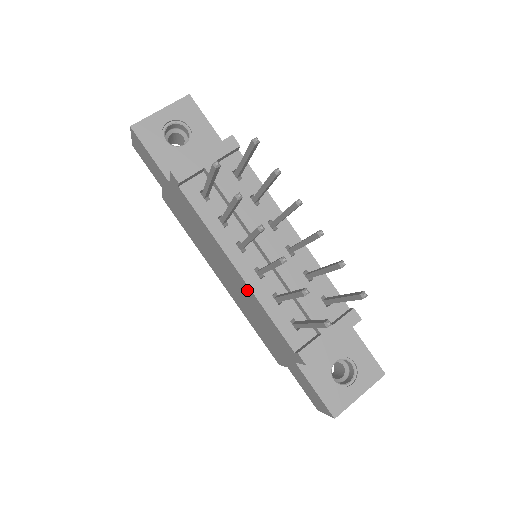
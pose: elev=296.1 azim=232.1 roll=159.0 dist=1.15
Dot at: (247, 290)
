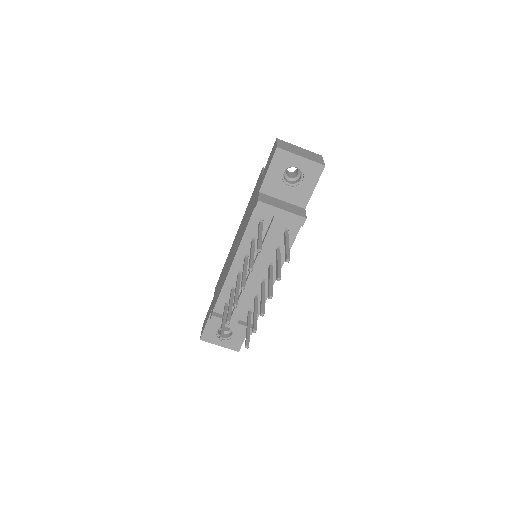
Dot at: (228, 270)
